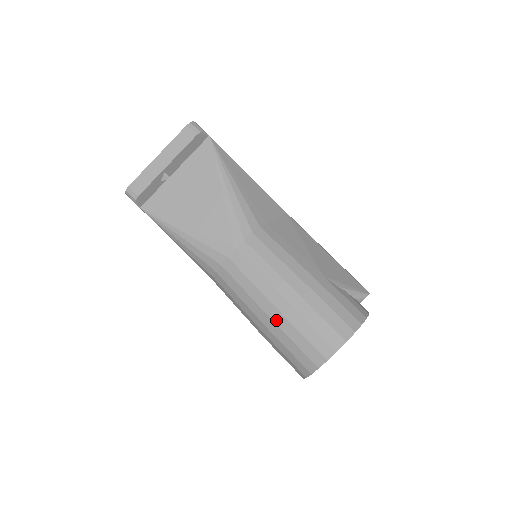
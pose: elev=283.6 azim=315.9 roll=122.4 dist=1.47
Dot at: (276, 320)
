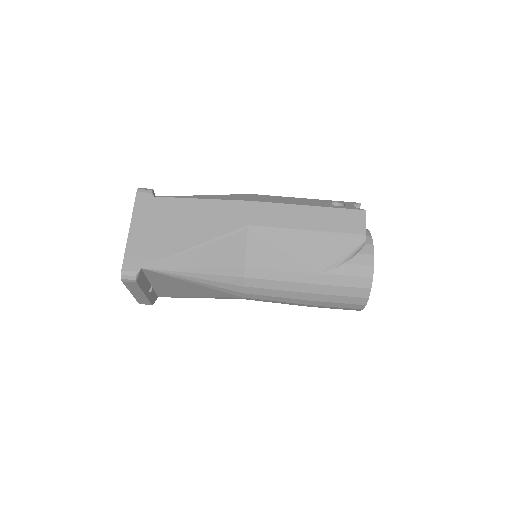
Dot at: occluded
